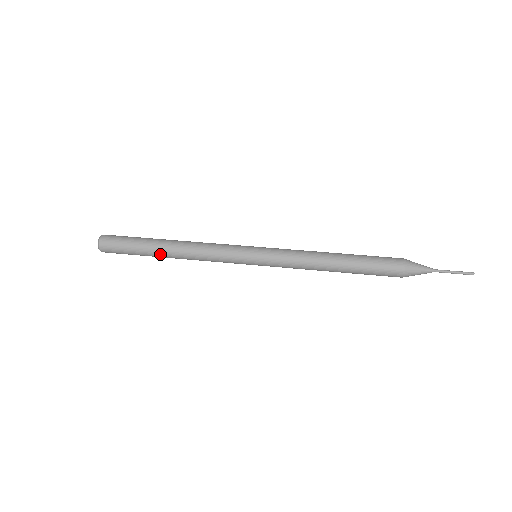
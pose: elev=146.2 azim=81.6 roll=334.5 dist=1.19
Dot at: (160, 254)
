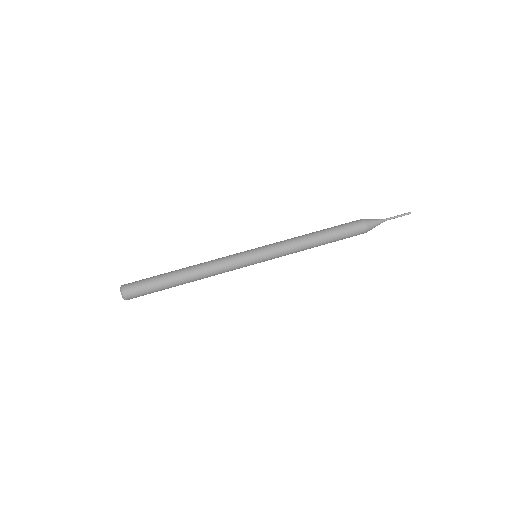
Dot at: occluded
